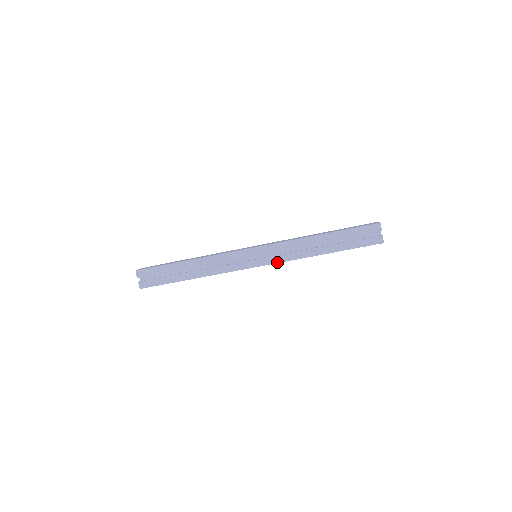
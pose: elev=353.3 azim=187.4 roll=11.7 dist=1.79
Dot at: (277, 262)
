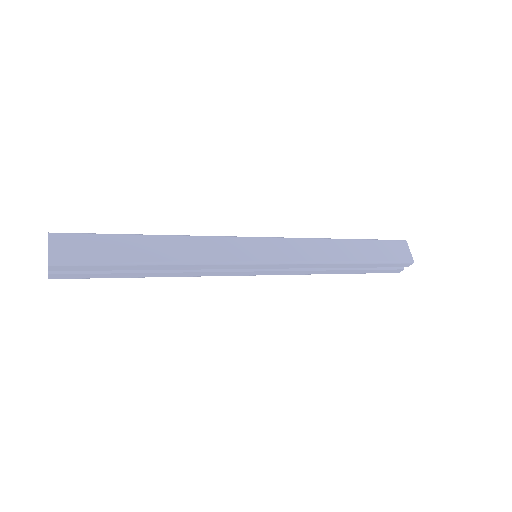
Dot at: occluded
